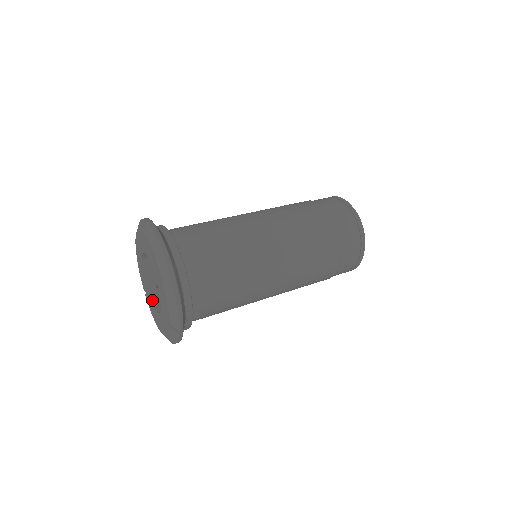
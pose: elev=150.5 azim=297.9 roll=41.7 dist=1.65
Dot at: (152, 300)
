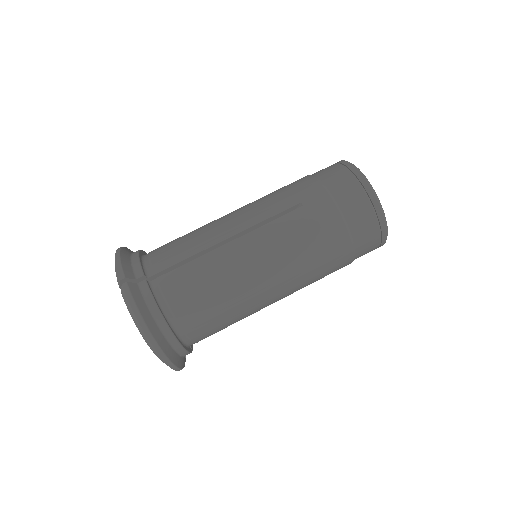
Dot at: occluded
